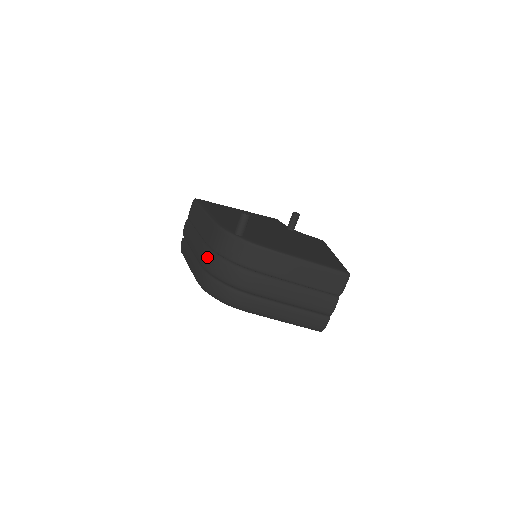
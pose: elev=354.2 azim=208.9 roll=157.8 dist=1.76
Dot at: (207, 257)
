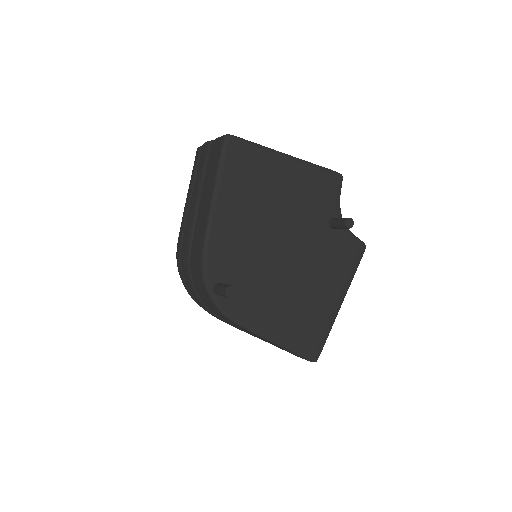
Dot at: (184, 261)
